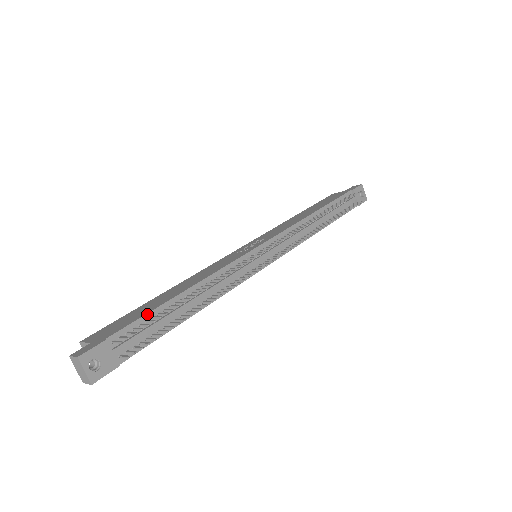
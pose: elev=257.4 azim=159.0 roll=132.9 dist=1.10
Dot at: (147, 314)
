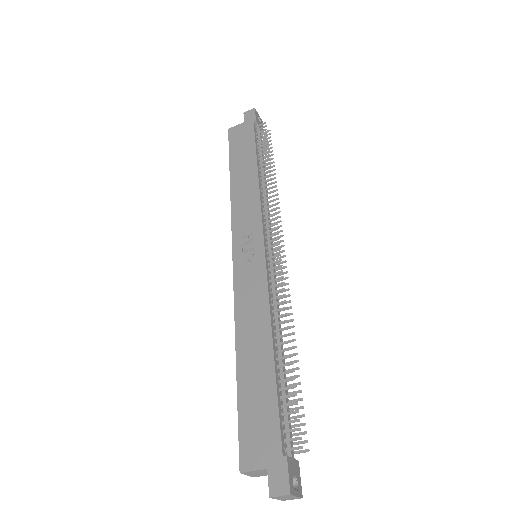
Dot at: (278, 401)
